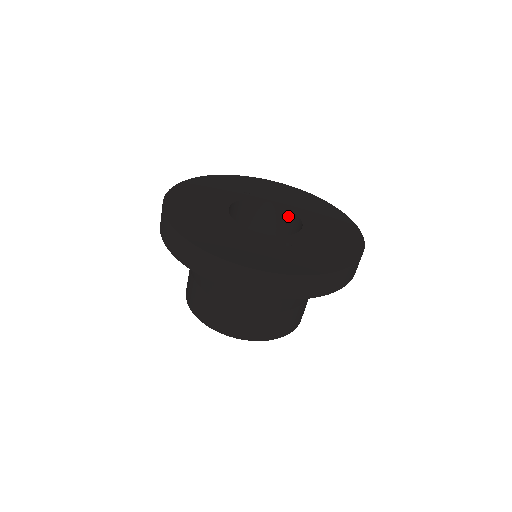
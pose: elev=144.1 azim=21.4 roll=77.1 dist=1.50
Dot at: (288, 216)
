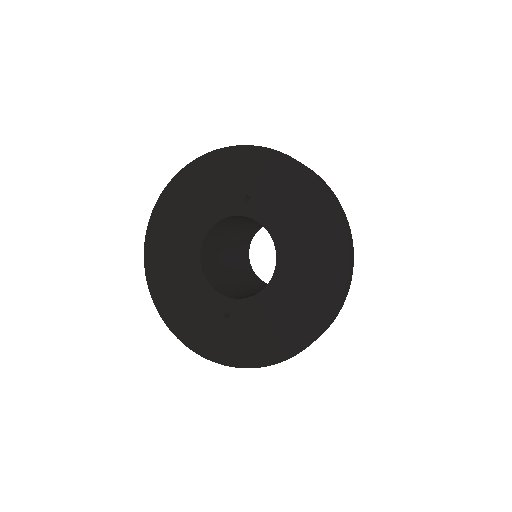
Dot at: occluded
